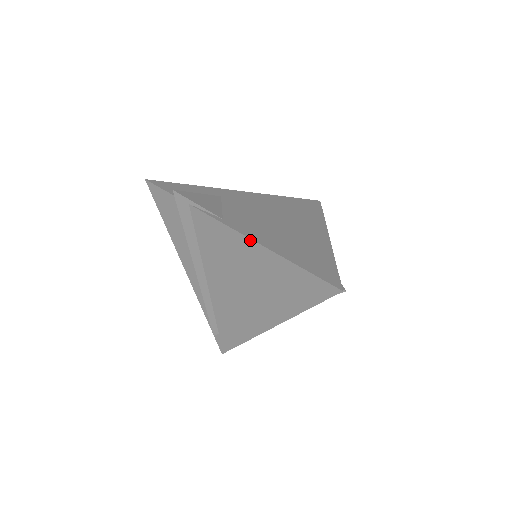
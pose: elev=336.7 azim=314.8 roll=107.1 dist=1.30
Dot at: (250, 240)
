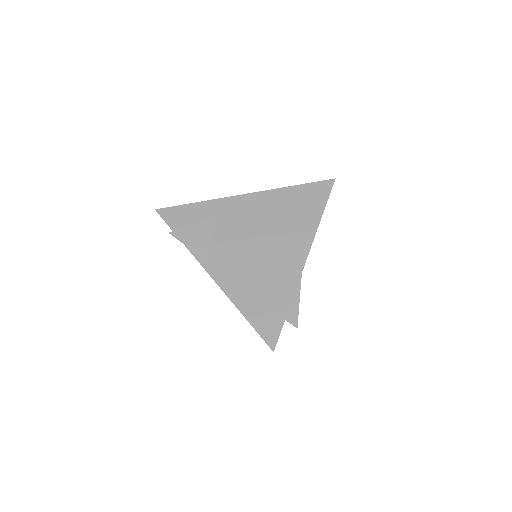
Dot at: (221, 288)
